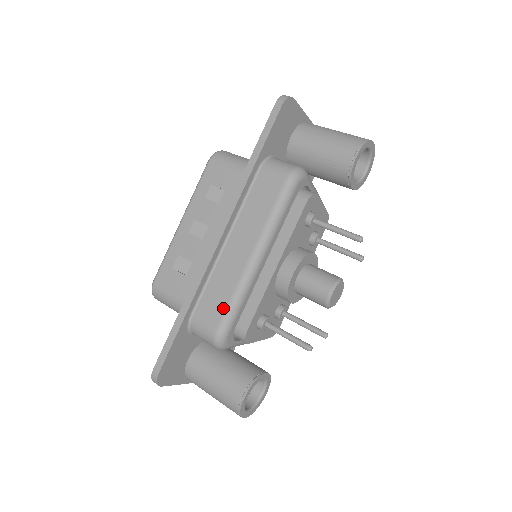
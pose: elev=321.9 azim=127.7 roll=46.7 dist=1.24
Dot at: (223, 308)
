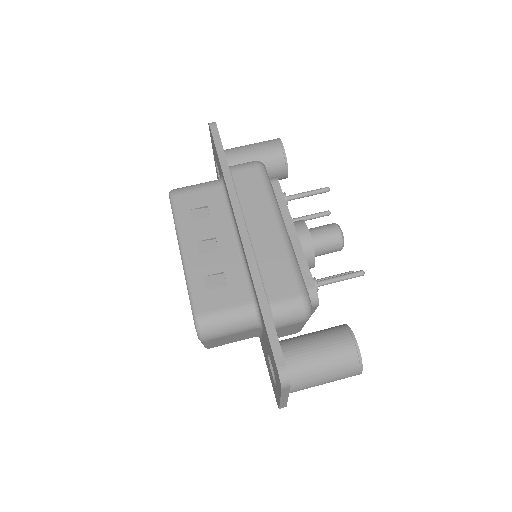
Dot at: (291, 274)
